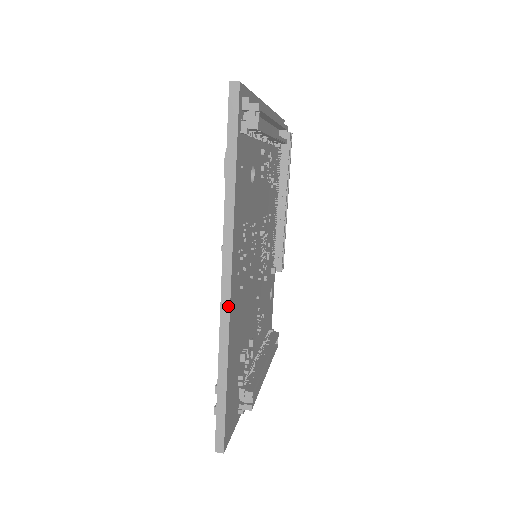
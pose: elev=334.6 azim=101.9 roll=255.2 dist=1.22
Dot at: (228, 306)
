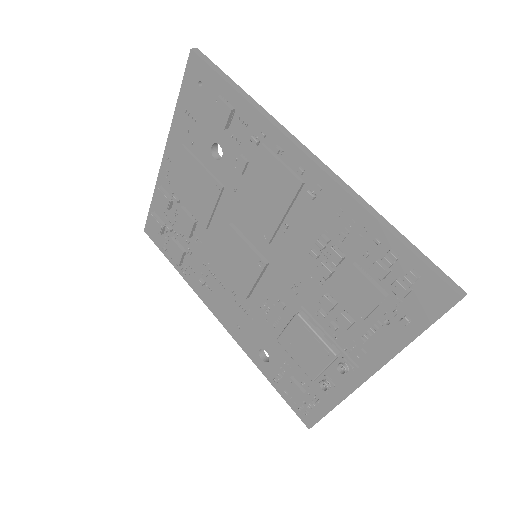
Dot at: (330, 170)
